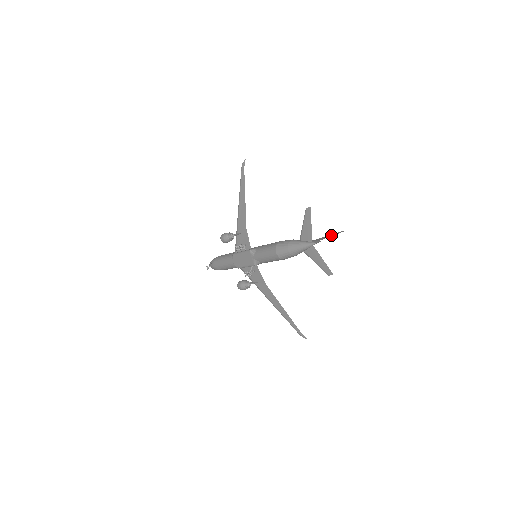
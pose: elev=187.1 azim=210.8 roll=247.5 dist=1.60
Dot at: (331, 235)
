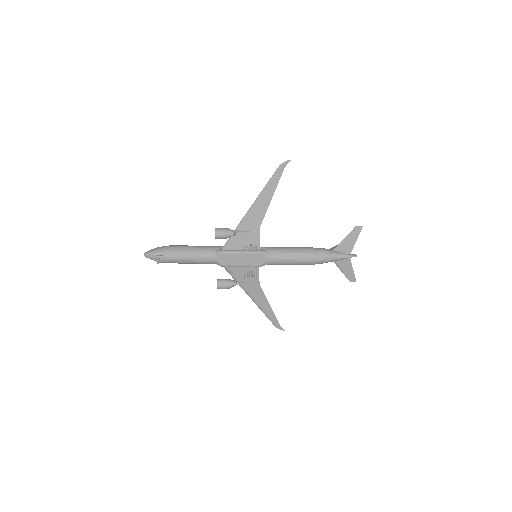
Dot at: occluded
